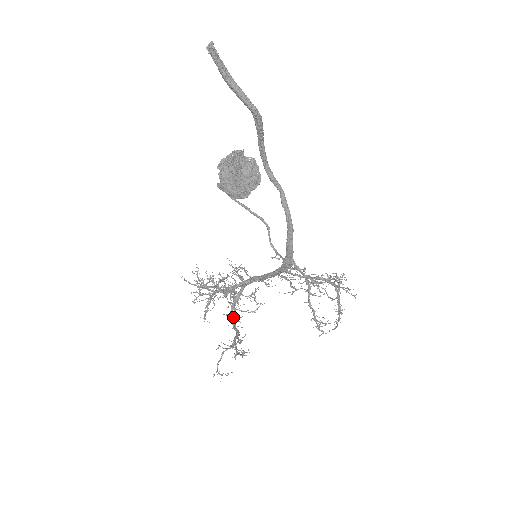
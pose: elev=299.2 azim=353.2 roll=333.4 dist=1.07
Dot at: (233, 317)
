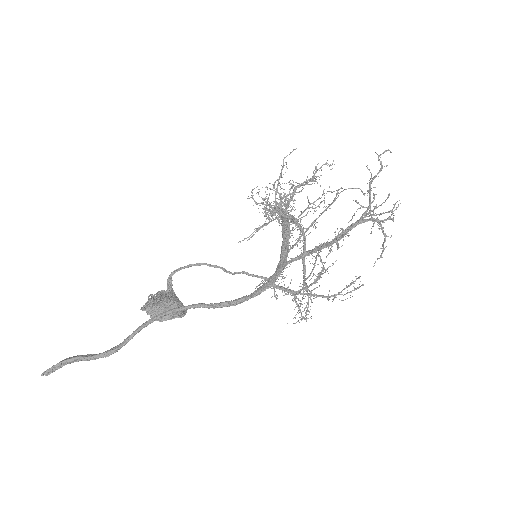
Dot at: occluded
